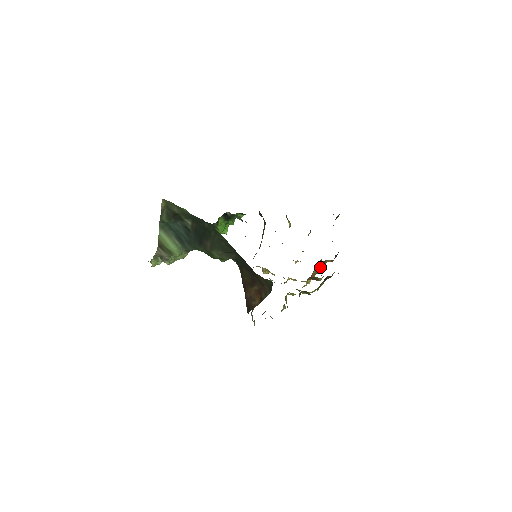
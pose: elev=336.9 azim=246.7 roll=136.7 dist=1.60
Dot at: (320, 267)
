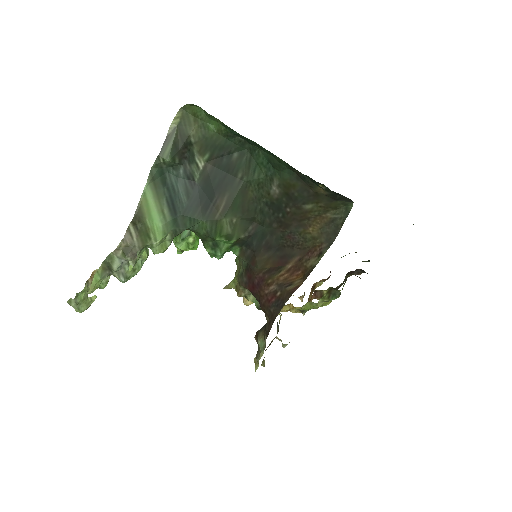
Dot at: (311, 293)
